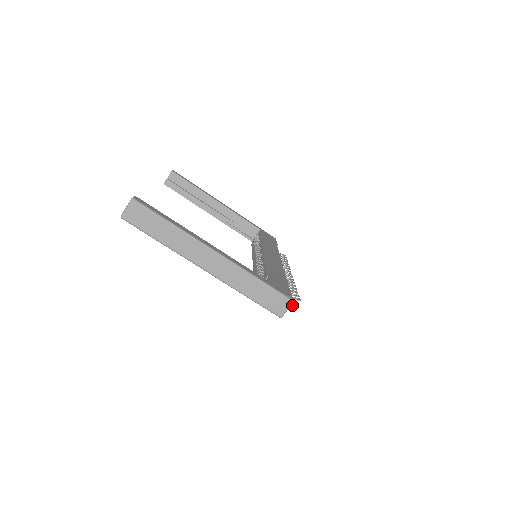
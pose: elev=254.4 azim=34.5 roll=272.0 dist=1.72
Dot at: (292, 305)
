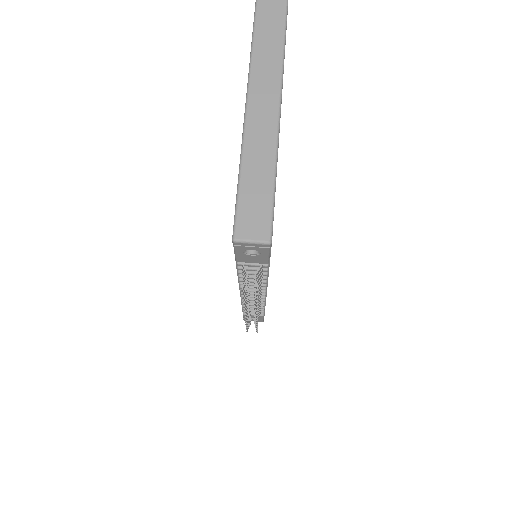
Dot at: (245, 282)
